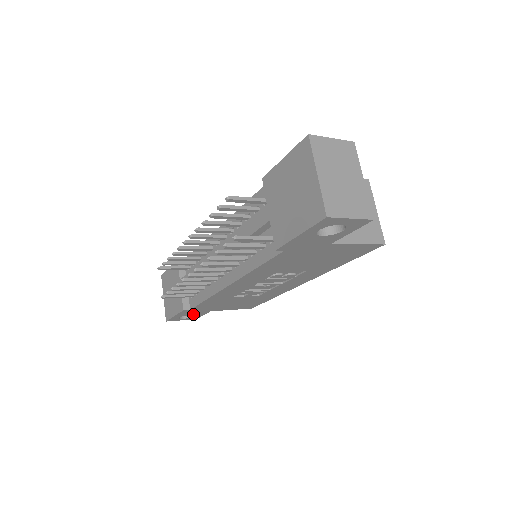
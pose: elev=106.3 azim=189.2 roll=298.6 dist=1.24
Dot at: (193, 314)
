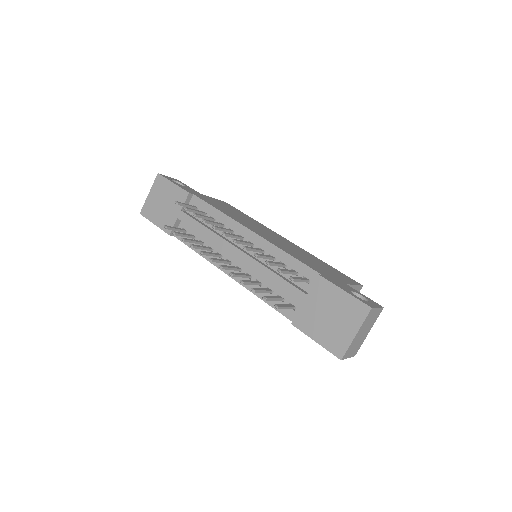
Dot at: occluded
